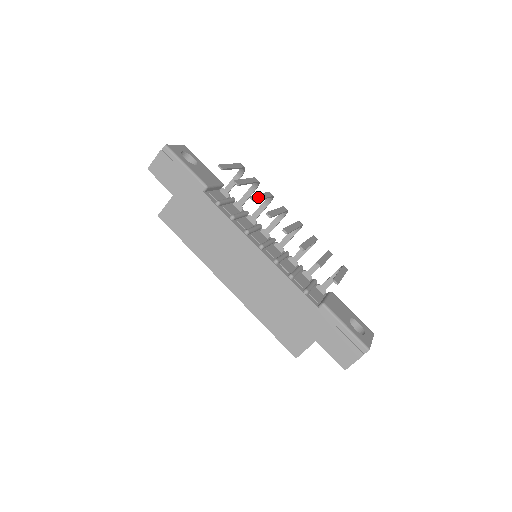
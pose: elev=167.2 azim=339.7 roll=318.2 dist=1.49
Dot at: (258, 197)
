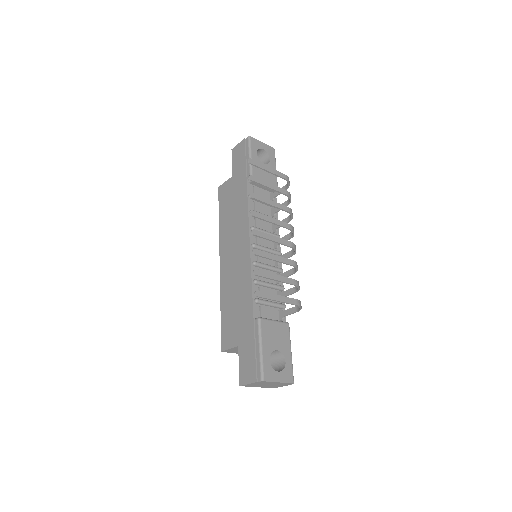
Dot at: (262, 199)
